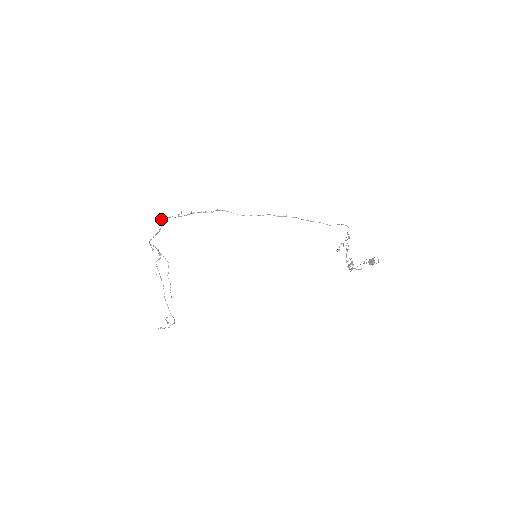
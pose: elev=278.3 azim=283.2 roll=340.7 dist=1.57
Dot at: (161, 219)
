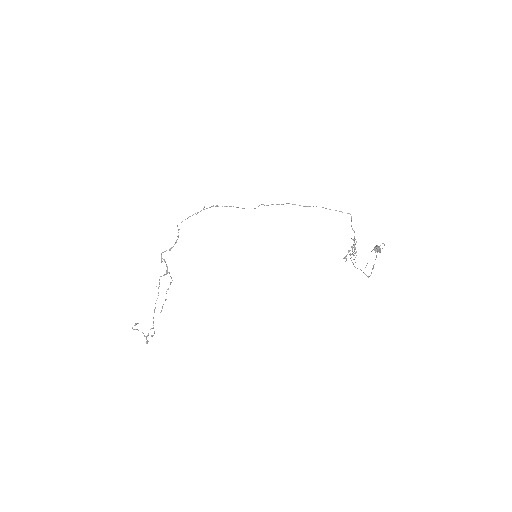
Dot at: occluded
